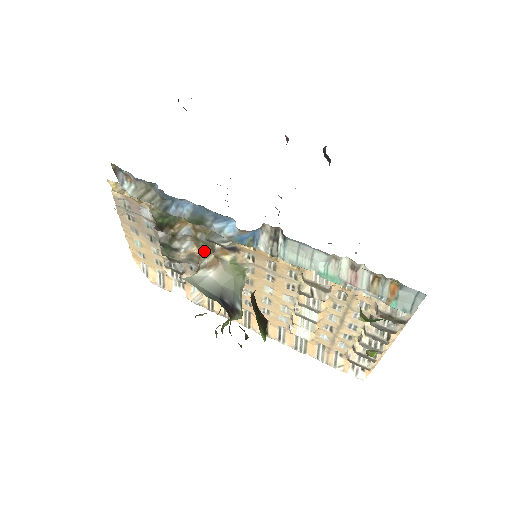
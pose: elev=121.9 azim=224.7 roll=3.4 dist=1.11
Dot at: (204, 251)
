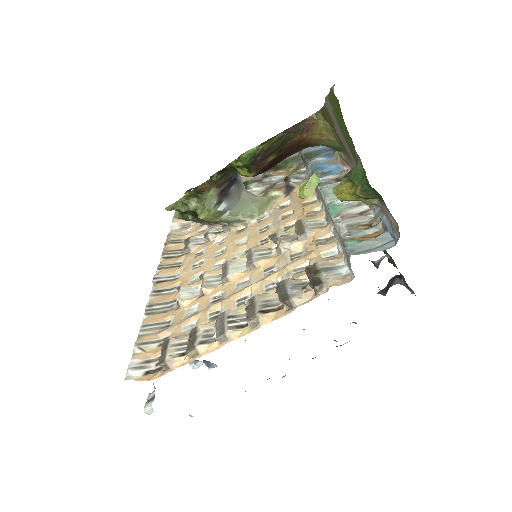
Dot at: occluded
